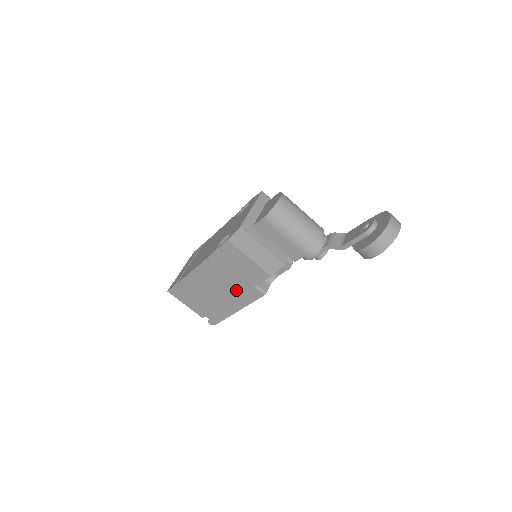
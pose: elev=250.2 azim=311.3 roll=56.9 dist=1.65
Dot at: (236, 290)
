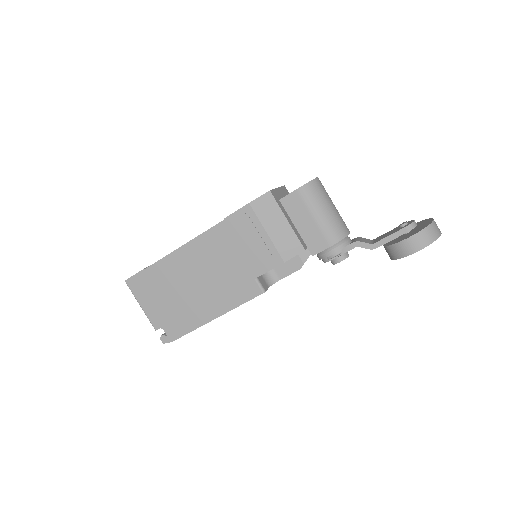
Dot at: (227, 283)
